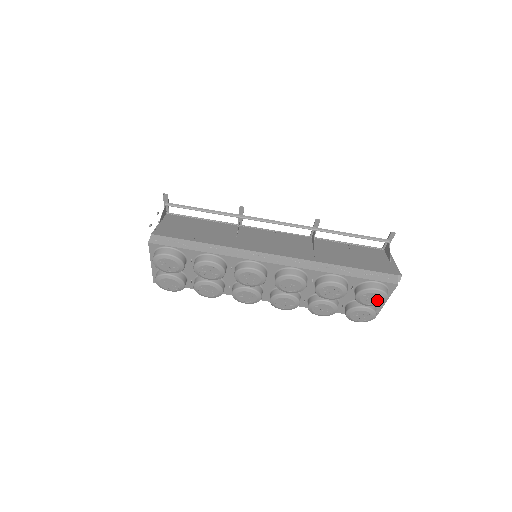
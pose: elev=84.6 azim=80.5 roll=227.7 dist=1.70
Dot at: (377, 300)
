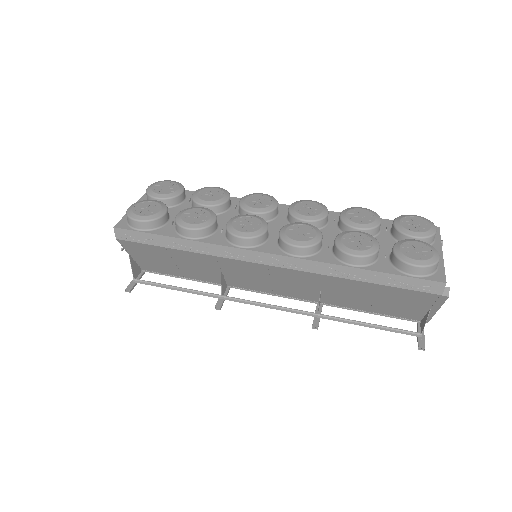
Dot at: (423, 226)
